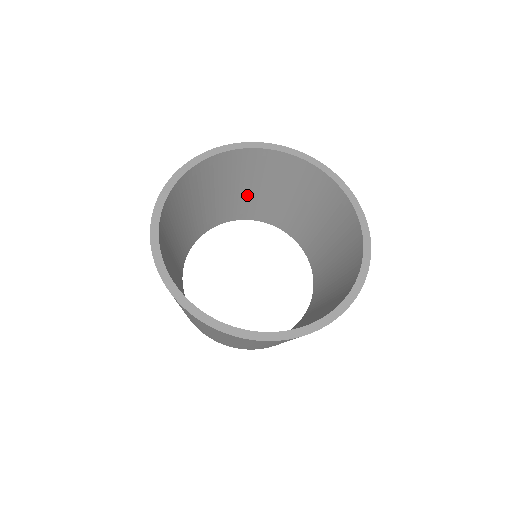
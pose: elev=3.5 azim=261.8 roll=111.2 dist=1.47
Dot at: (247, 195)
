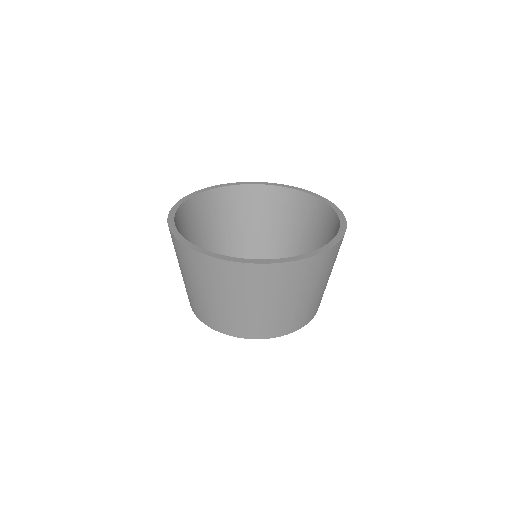
Dot at: (251, 234)
